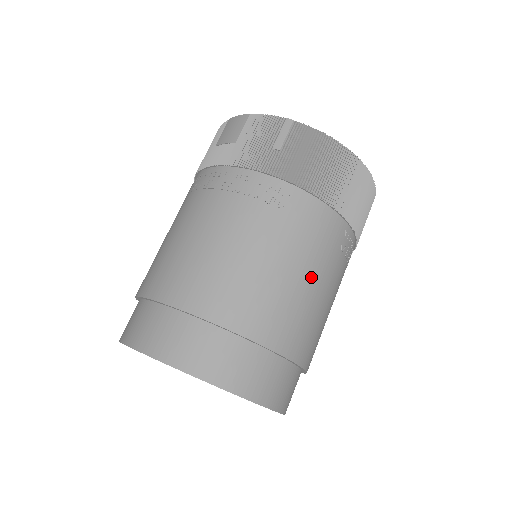
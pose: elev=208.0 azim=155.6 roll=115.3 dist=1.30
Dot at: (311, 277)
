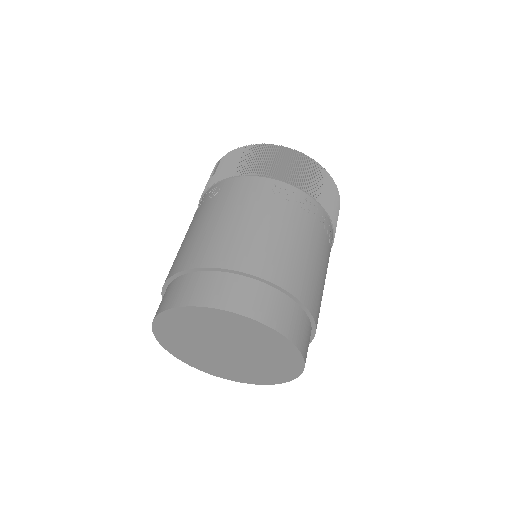
Dot at: (244, 217)
